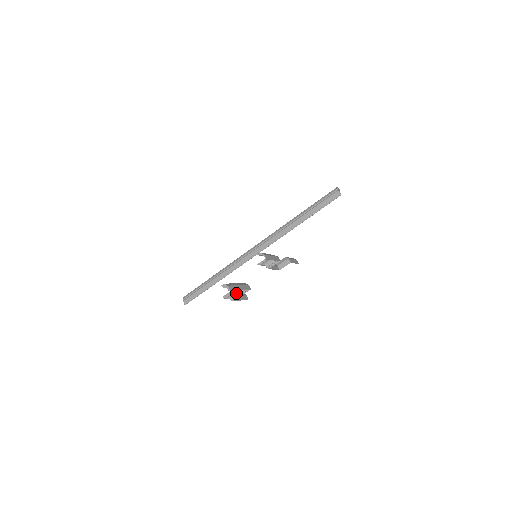
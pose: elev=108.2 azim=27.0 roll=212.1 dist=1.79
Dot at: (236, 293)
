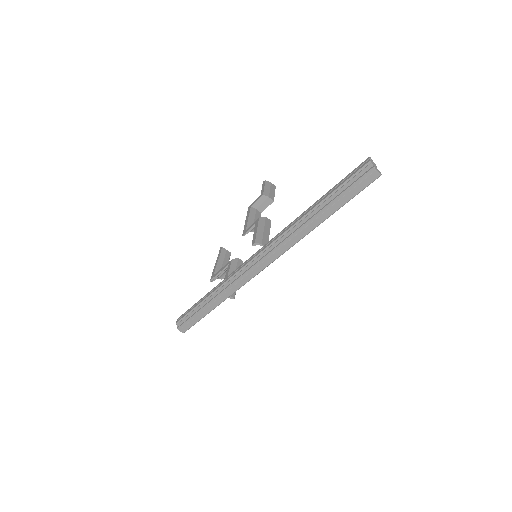
Dot at: (225, 272)
